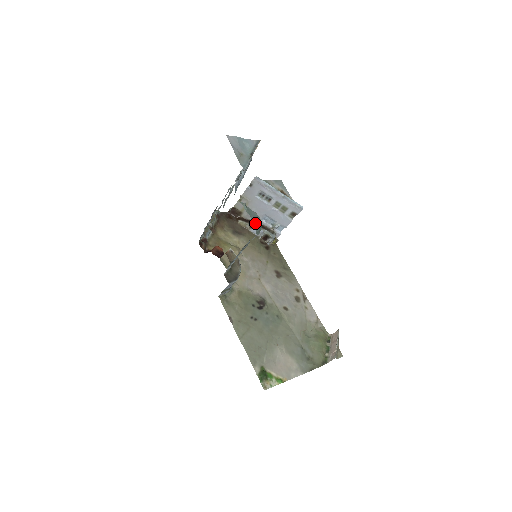
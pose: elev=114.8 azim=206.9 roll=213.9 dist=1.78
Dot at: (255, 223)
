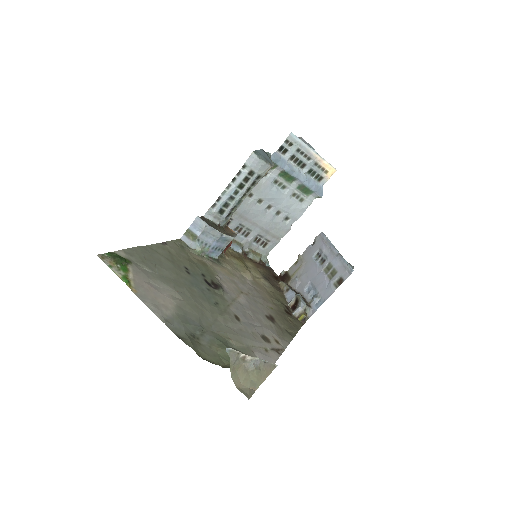
Dot at: (262, 152)
